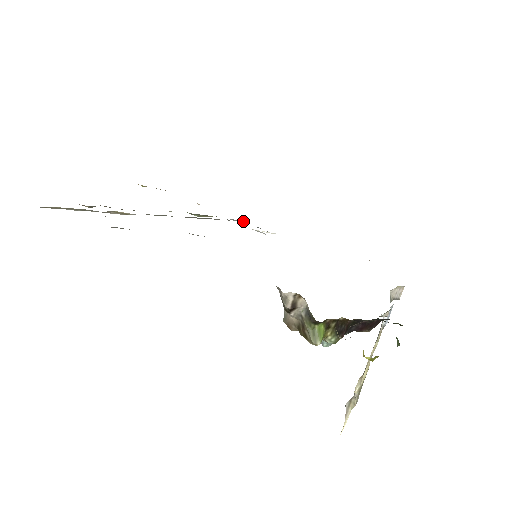
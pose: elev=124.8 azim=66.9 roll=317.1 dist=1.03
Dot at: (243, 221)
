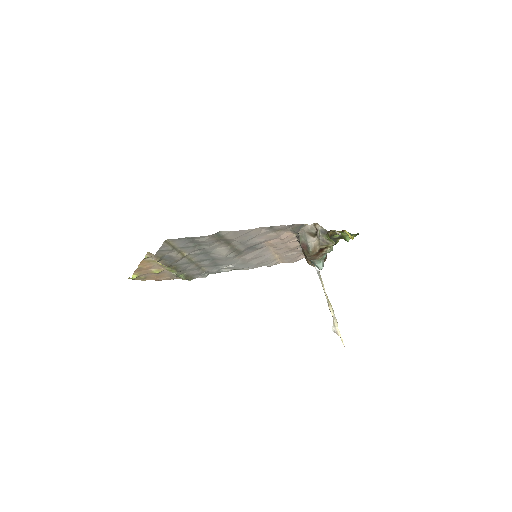
Dot at: (207, 275)
